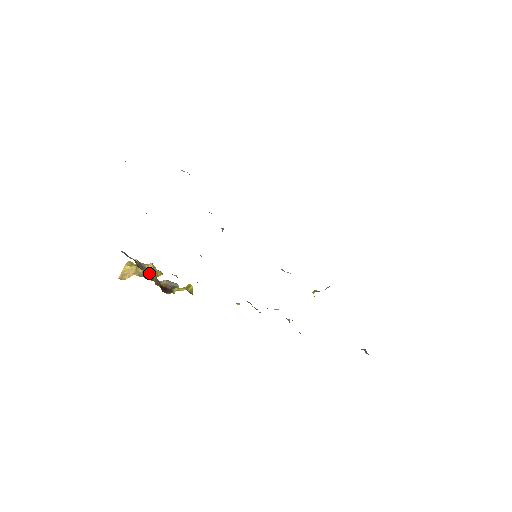
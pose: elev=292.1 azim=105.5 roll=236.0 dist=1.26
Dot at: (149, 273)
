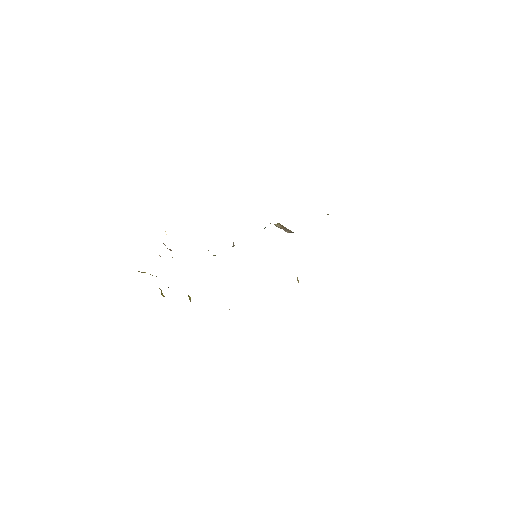
Dot at: occluded
